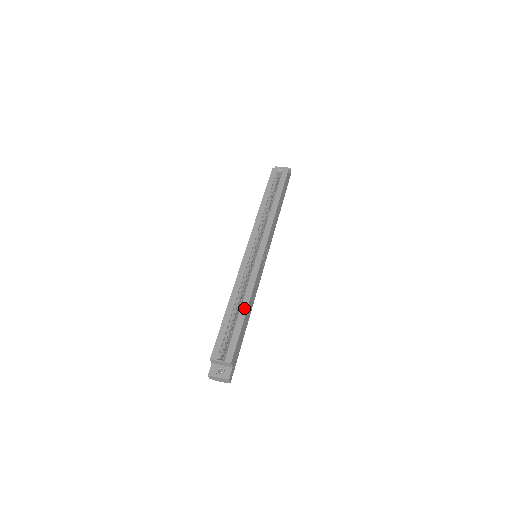
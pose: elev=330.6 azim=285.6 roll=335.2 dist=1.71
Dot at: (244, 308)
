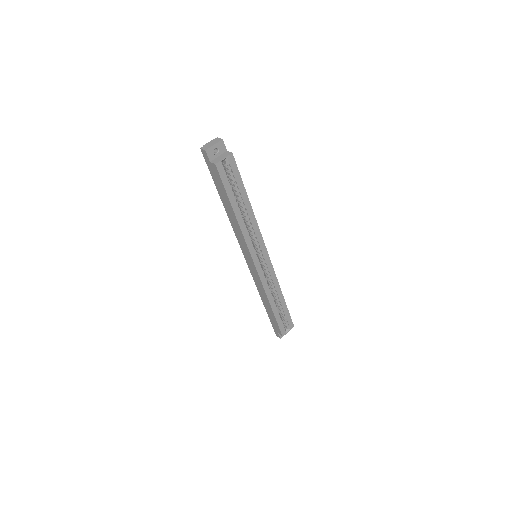
Dot at: (282, 298)
